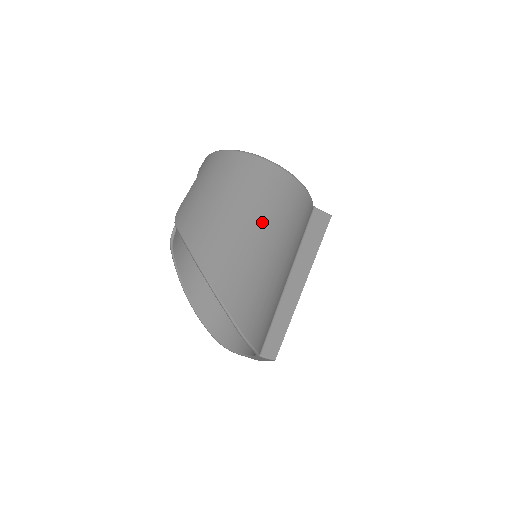
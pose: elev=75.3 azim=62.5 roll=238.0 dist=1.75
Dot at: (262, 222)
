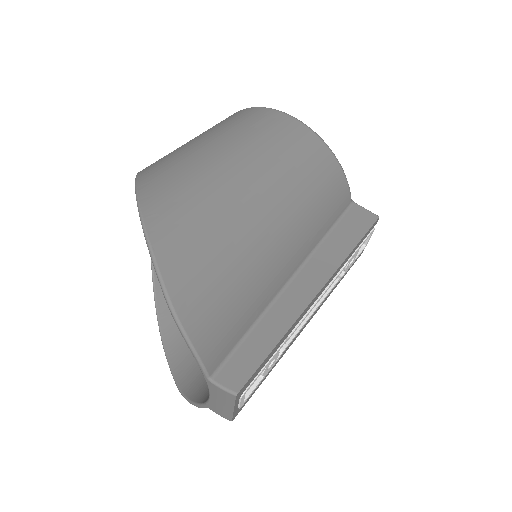
Dot at: (254, 168)
